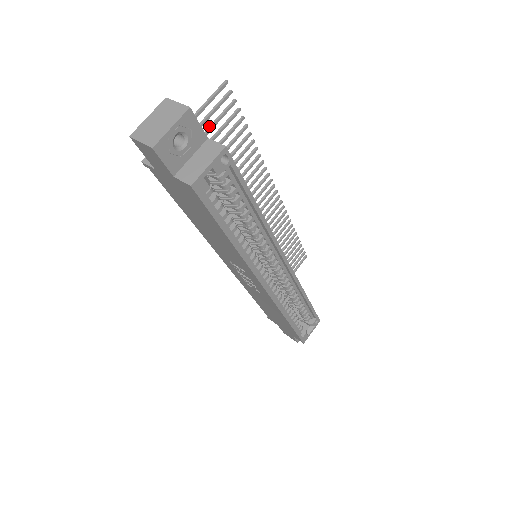
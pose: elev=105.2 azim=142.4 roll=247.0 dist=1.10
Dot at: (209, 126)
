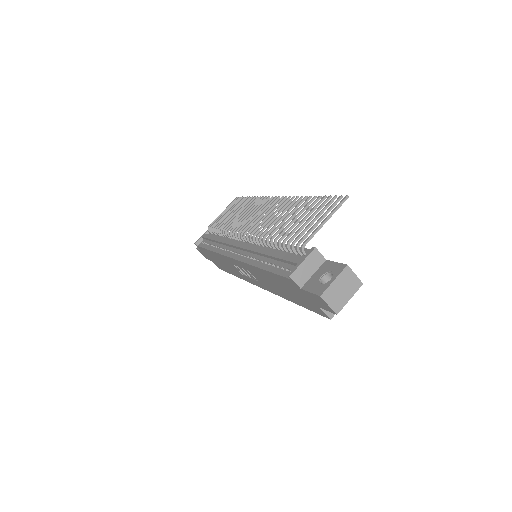
Dot at: (315, 219)
